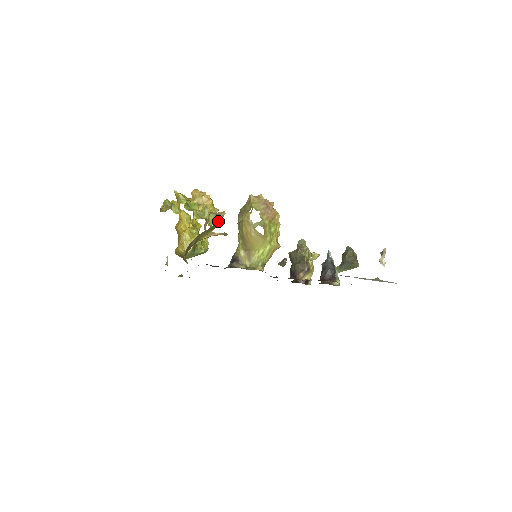
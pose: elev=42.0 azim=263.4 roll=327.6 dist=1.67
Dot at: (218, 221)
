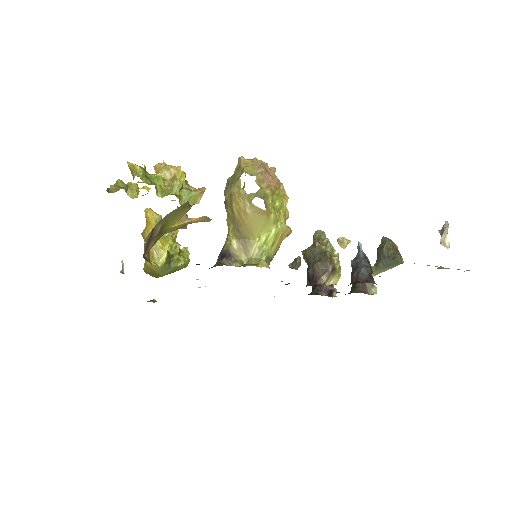
Dot at: (195, 202)
